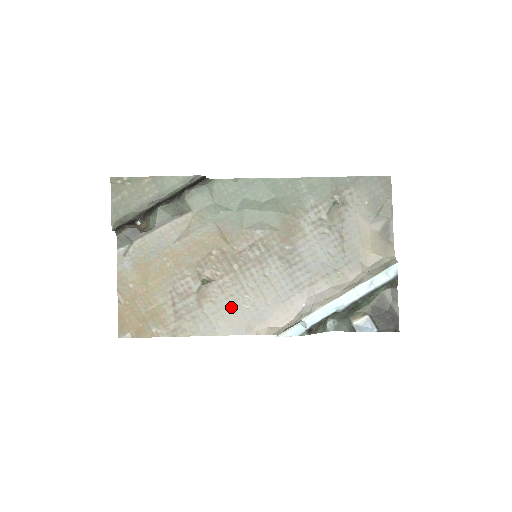
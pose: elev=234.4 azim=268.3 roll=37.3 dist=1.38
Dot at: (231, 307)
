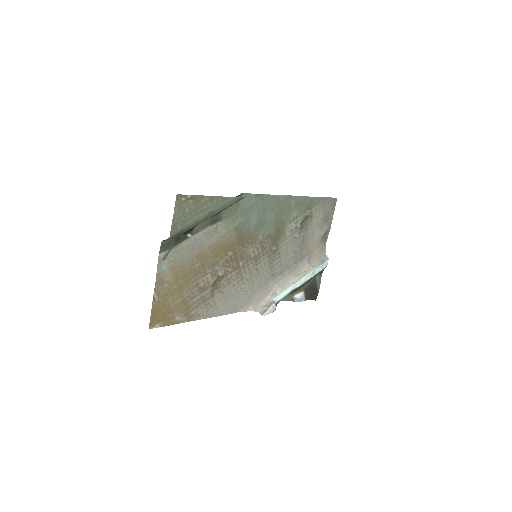
Dot at: (232, 294)
